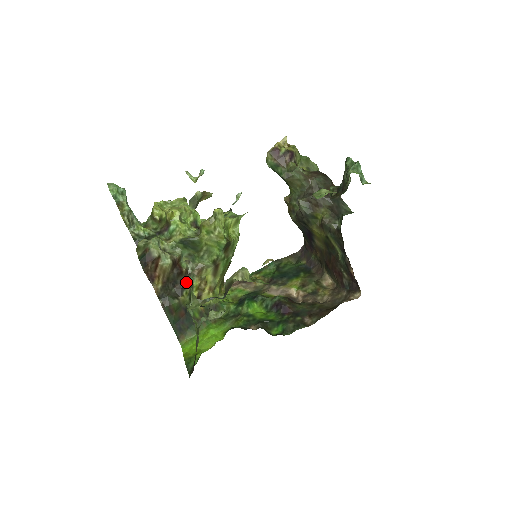
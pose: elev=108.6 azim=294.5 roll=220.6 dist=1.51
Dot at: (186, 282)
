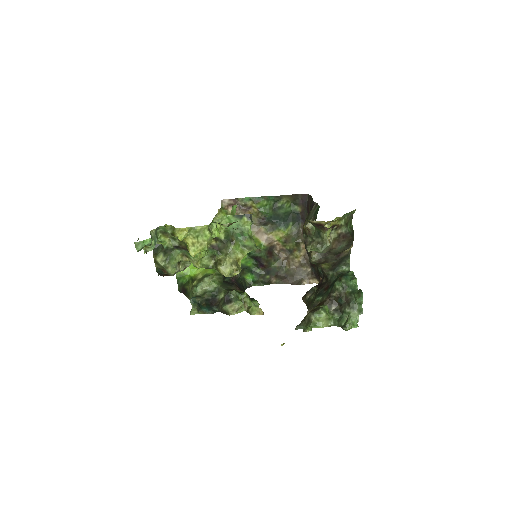
Dot at: occluded
